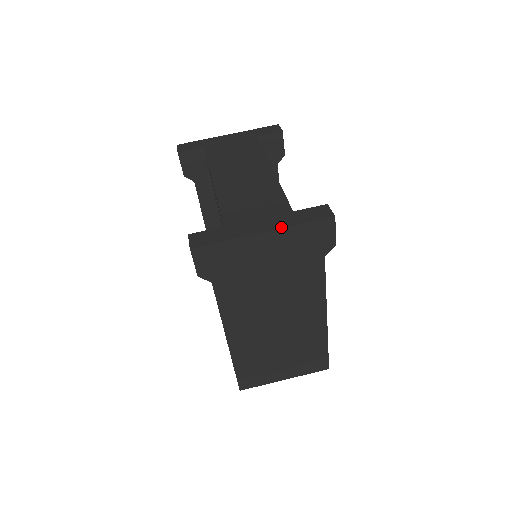
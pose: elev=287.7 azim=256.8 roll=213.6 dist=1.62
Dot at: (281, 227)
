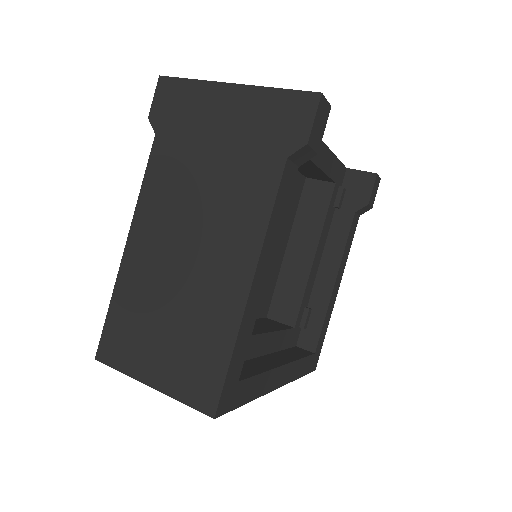
Dot at: (255, 86)
